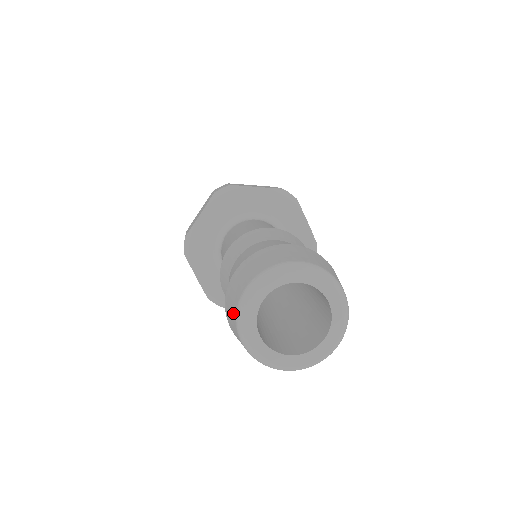
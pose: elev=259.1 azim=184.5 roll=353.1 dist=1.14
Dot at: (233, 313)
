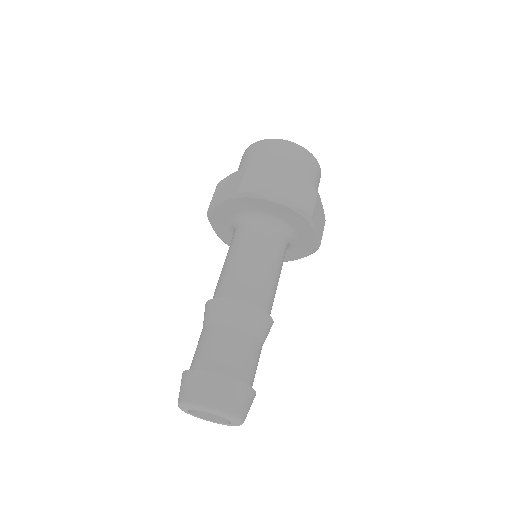
Dot at: occluded
